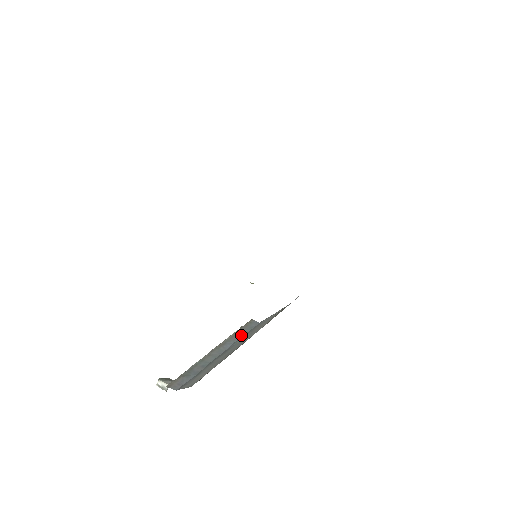
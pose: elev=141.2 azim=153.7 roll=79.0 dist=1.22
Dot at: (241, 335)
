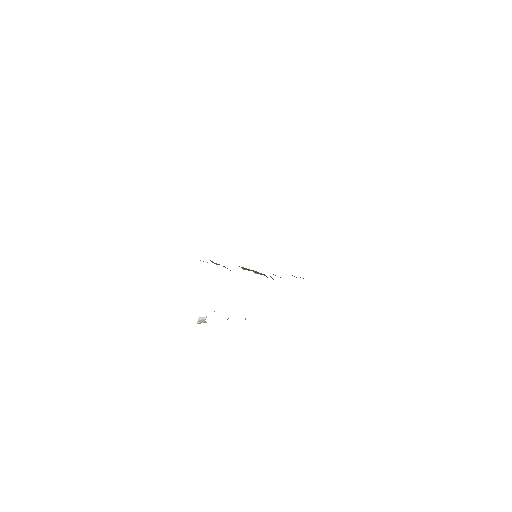
Dot at: occluded
